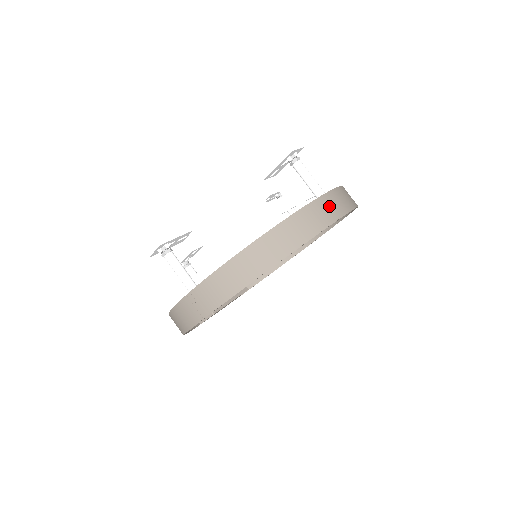
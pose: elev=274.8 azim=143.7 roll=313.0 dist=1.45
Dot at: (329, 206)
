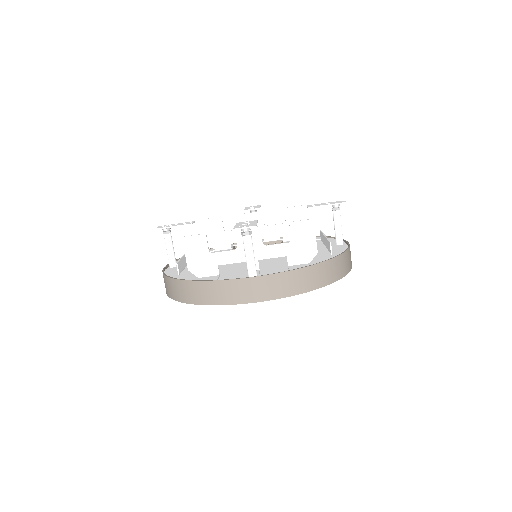
Dot at: (237, 290)
